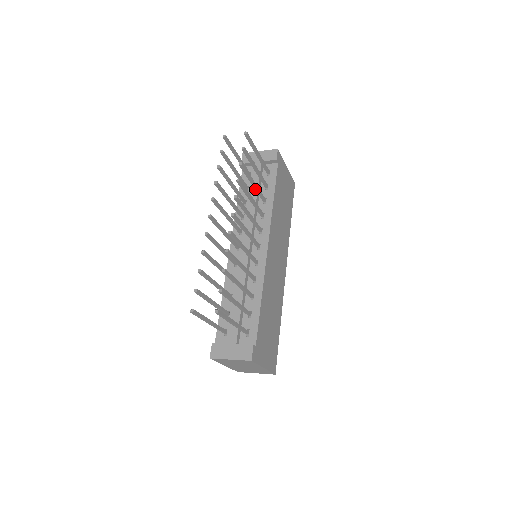
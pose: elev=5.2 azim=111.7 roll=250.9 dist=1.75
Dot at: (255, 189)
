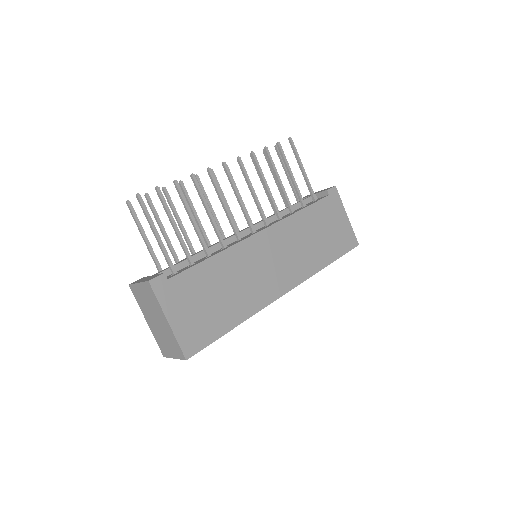
Dot at: (281, 189)
